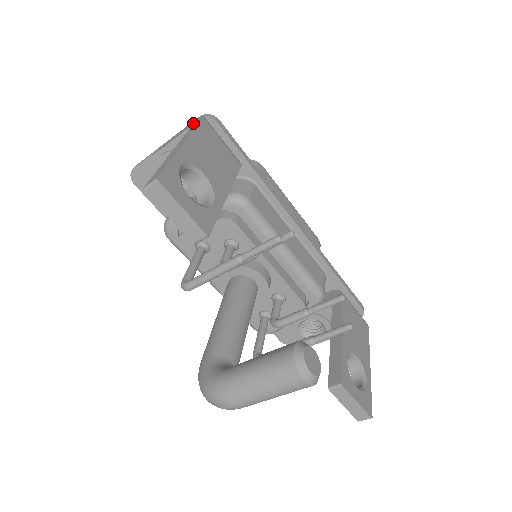
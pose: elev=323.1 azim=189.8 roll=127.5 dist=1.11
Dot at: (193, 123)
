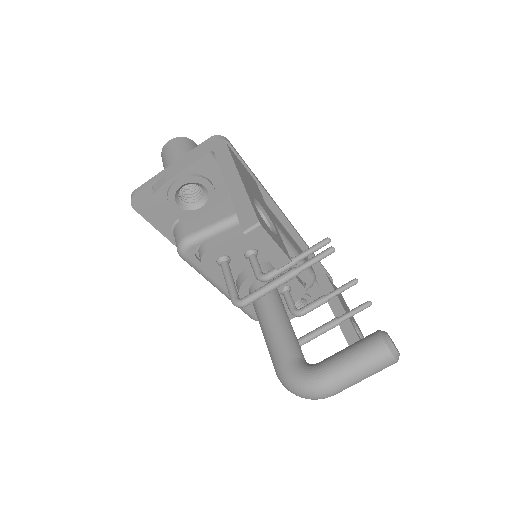
Dot at: (210, 147)
